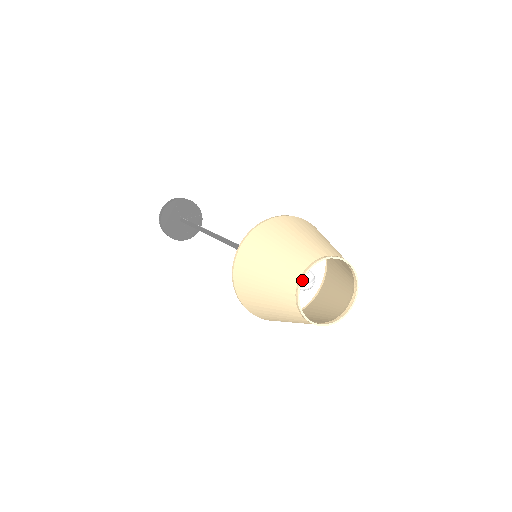
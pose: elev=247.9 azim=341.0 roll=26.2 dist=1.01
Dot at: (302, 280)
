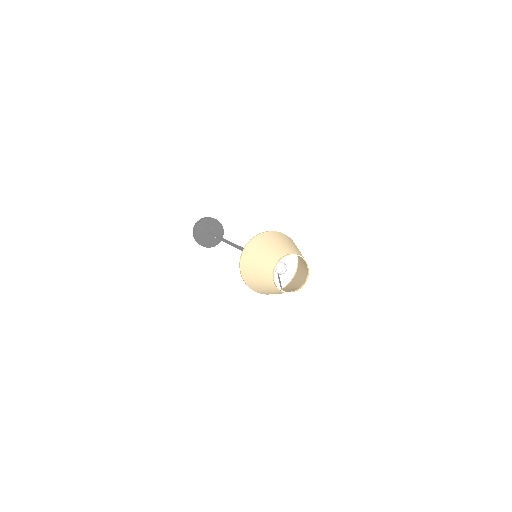
Dot at: (274, 278)
